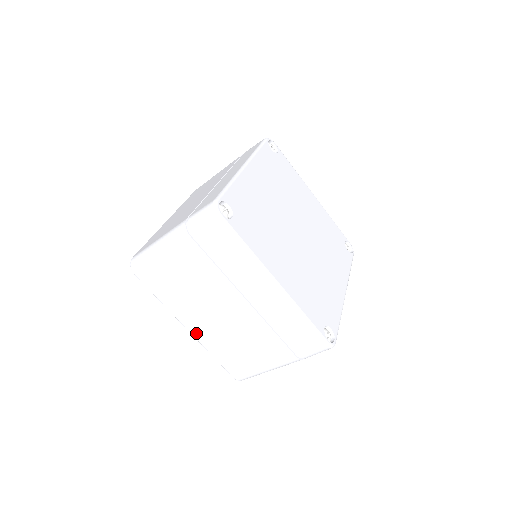
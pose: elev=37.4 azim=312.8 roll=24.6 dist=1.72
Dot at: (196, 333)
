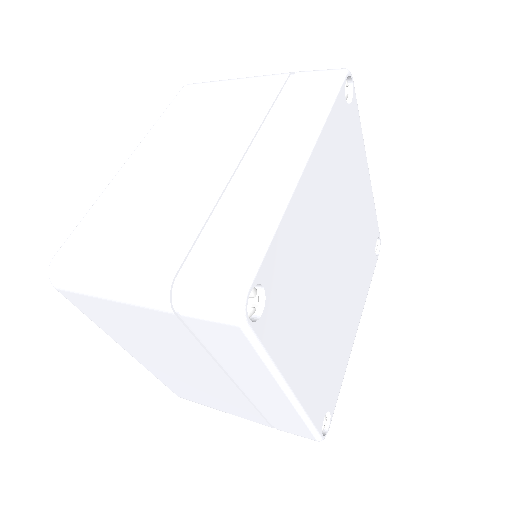
Dot at: (140, 360)
